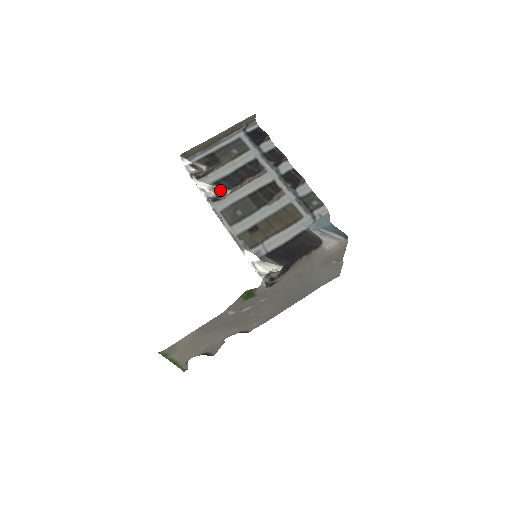
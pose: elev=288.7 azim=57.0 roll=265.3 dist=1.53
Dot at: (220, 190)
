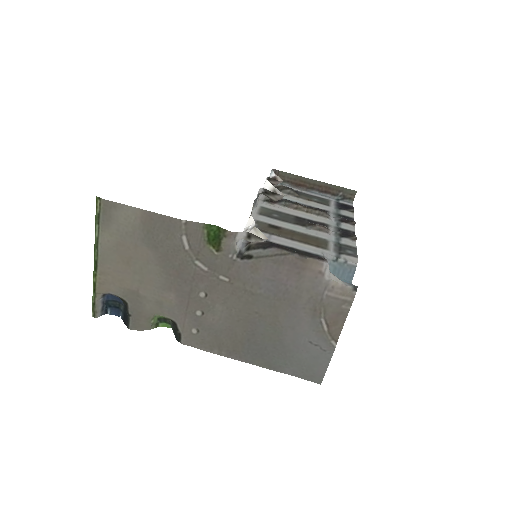
Dot at: occluded
